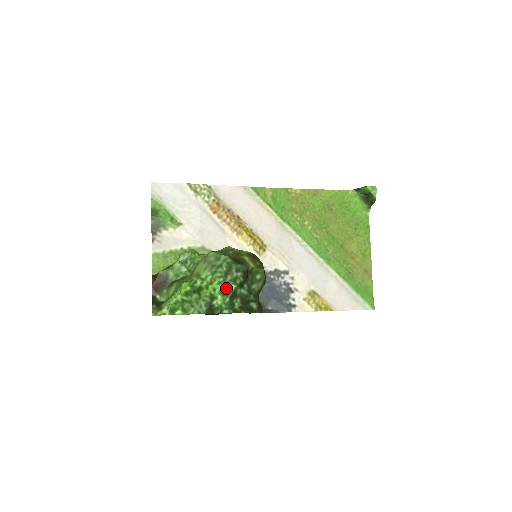
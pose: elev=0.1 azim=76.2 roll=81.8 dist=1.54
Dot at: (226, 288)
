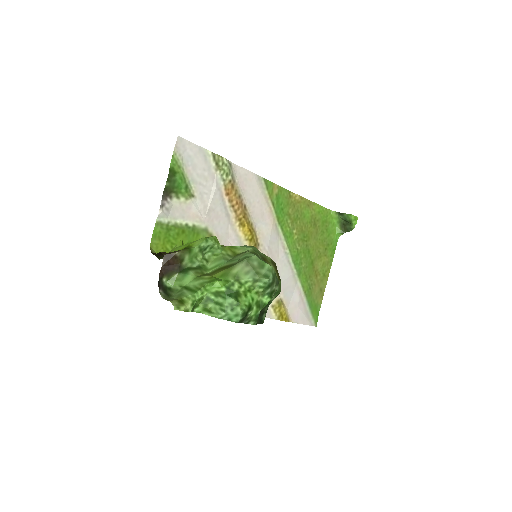
Dot at: (262, 299)
